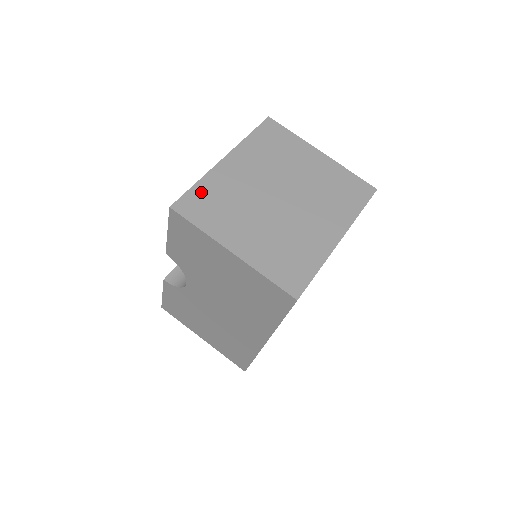
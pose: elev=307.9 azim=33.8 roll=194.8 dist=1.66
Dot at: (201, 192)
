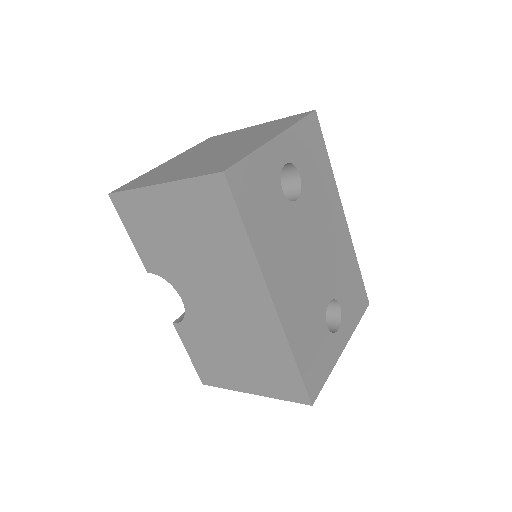
Dot at: (140, 179)
